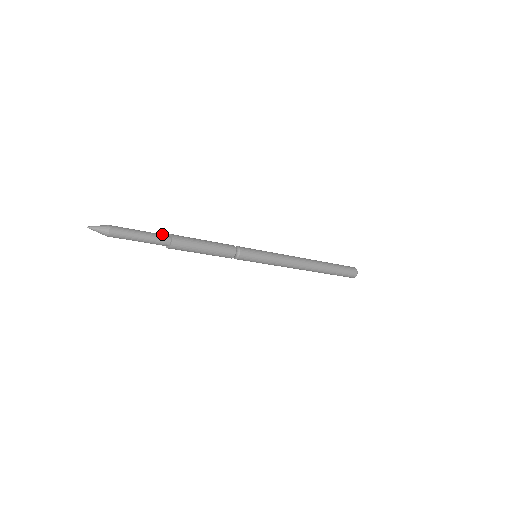
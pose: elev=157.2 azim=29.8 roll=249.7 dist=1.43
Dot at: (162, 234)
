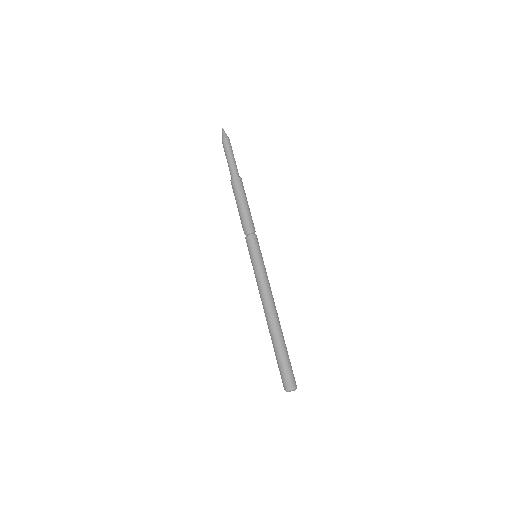
Dot at: occluded
